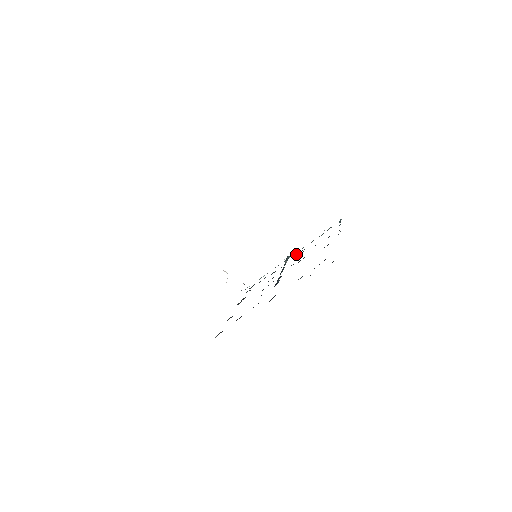
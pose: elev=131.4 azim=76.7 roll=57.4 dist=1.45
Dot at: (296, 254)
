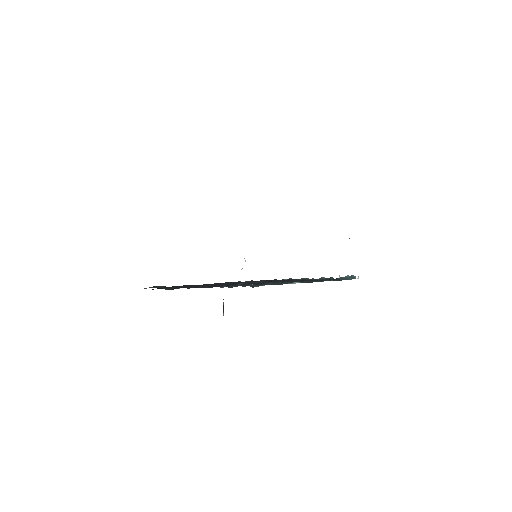
Dot at: (301, 282)
